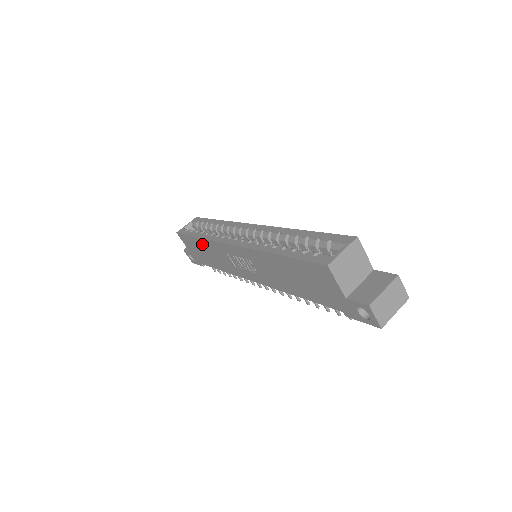
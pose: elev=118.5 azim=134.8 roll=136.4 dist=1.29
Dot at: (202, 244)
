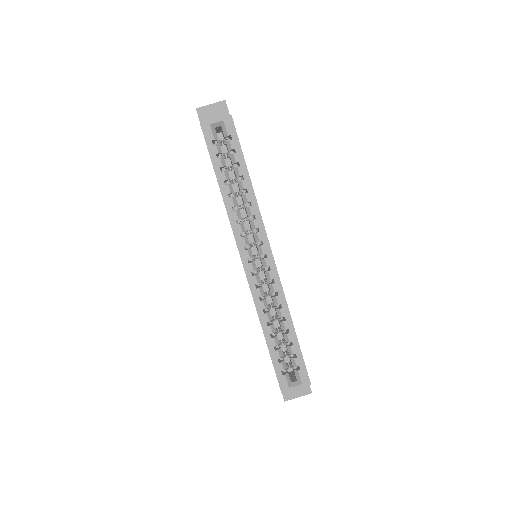
Dot at: occluded
